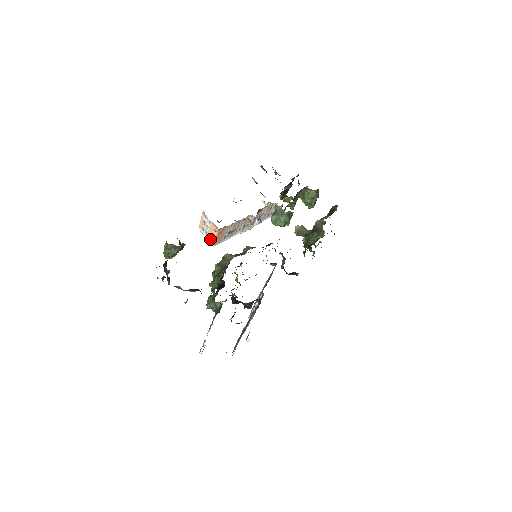
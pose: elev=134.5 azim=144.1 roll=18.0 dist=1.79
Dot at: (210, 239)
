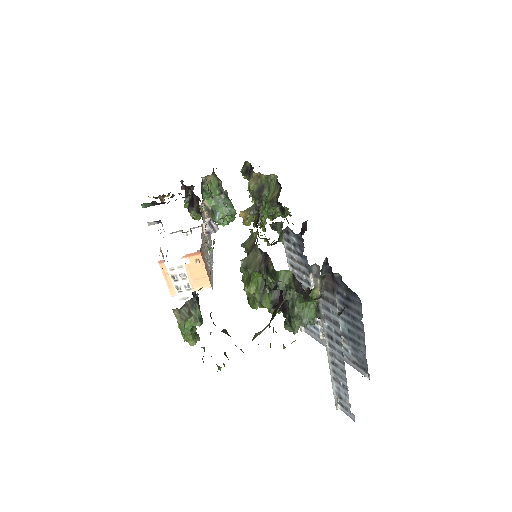
Dot at: occluded
